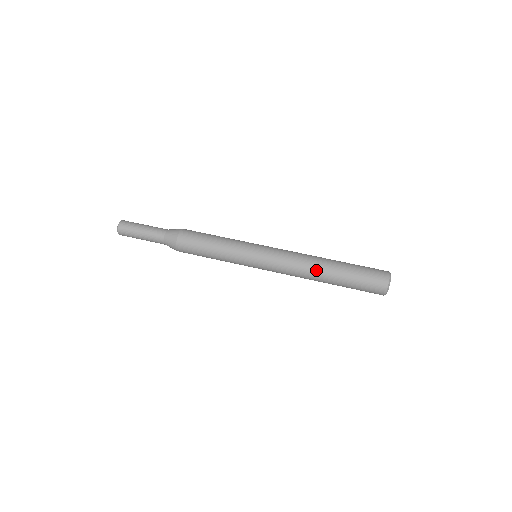
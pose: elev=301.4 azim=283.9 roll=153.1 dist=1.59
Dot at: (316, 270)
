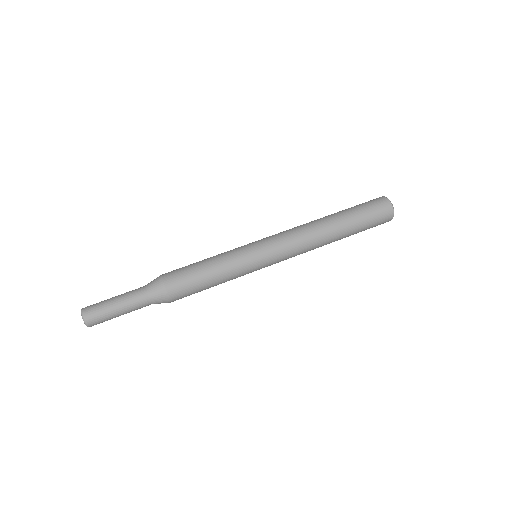
Dot at: (325, 234)
